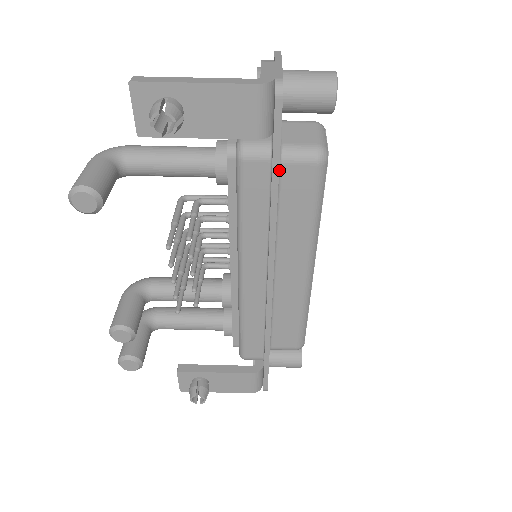
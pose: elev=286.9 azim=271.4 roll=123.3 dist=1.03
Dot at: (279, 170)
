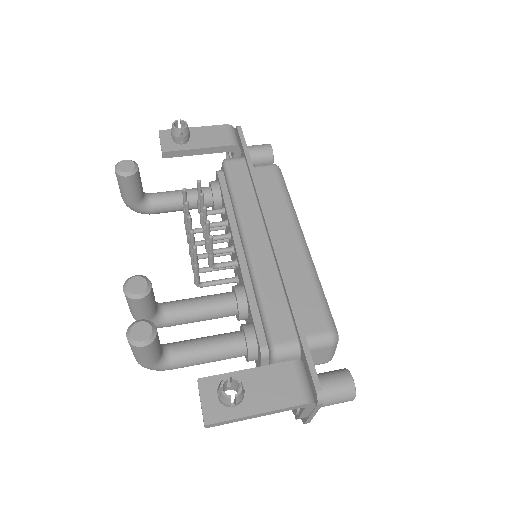
Dot at: occluded
